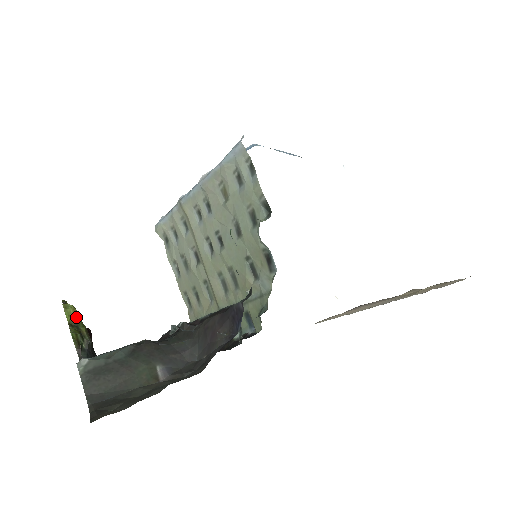
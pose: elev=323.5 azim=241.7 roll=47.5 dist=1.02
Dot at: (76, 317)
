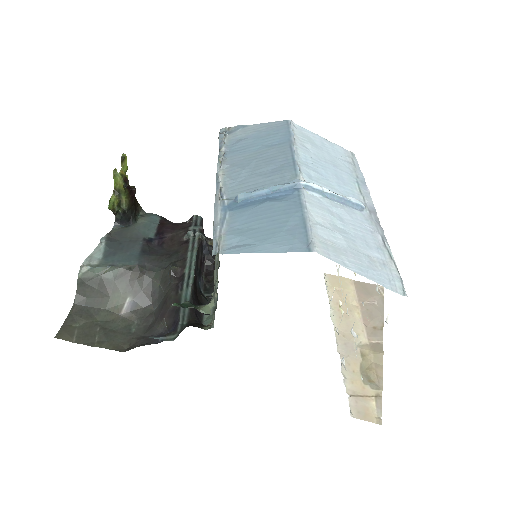
Dot at: (120, 186)
